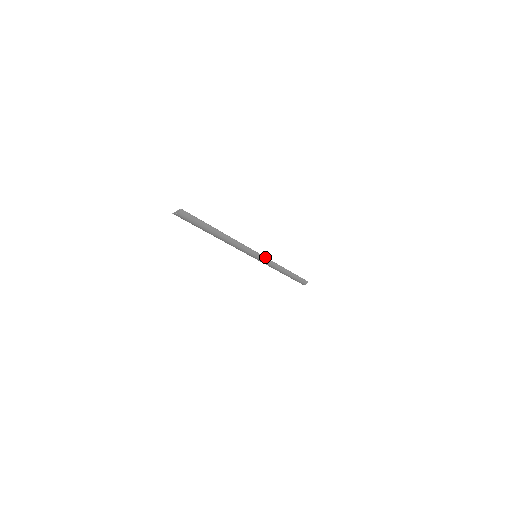
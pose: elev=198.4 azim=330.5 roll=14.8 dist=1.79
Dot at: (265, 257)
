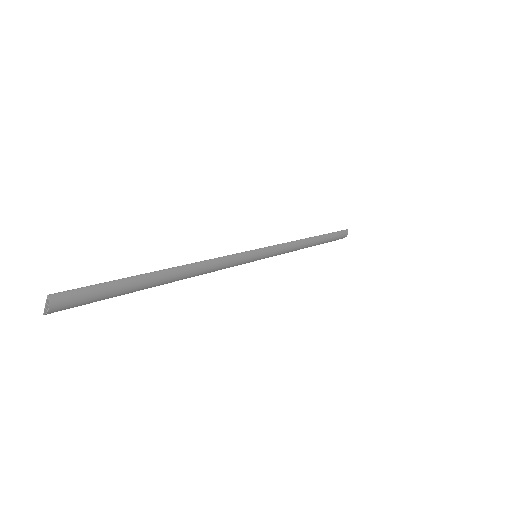
Dot at: (269, 247)
